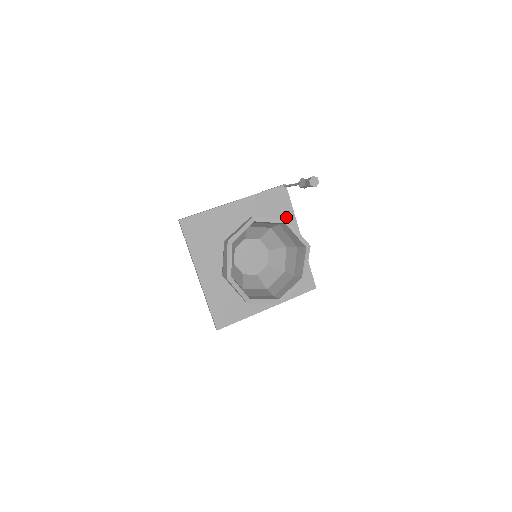
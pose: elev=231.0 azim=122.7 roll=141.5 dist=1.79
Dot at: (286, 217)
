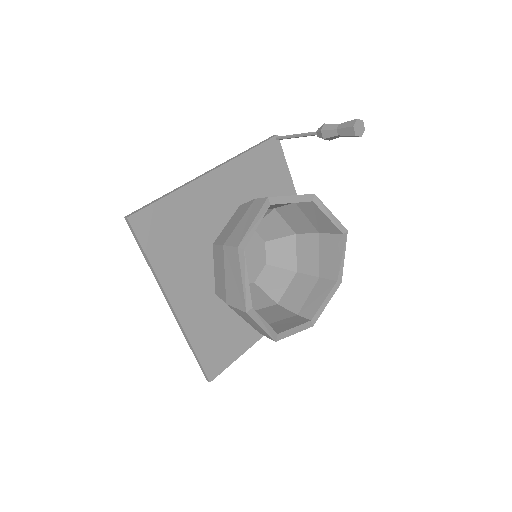
Dot at: (282, 187)
